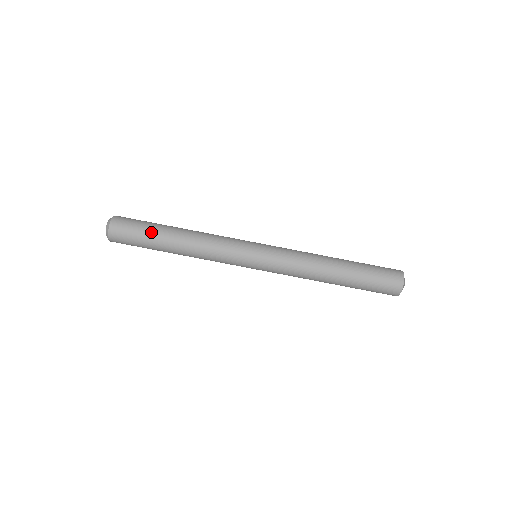
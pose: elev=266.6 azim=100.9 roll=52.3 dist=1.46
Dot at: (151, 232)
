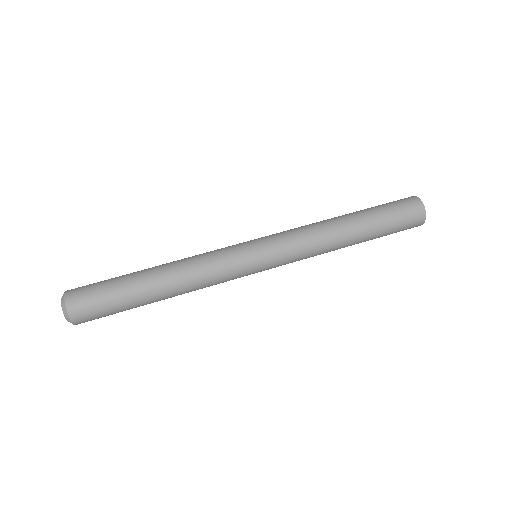
Dot at: (121, 276)
